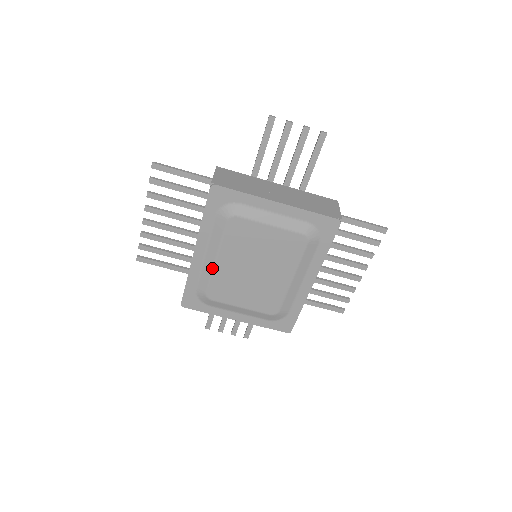
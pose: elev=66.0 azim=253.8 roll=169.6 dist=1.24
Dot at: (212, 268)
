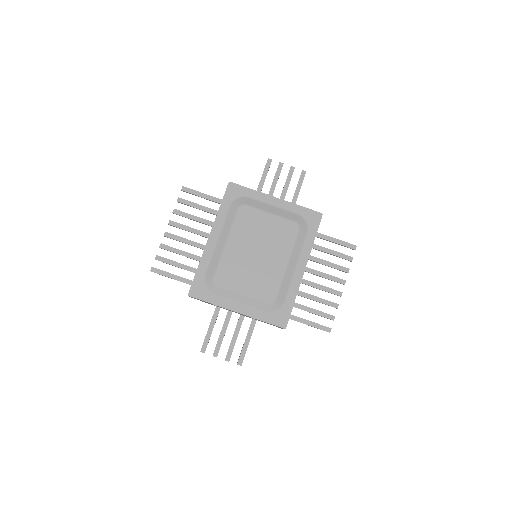
Dot at: (222, 252)
